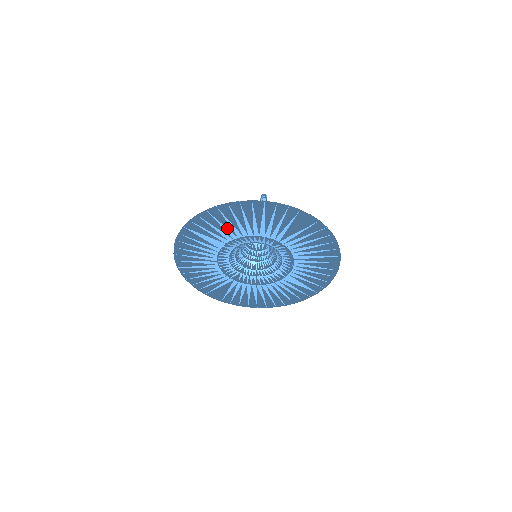
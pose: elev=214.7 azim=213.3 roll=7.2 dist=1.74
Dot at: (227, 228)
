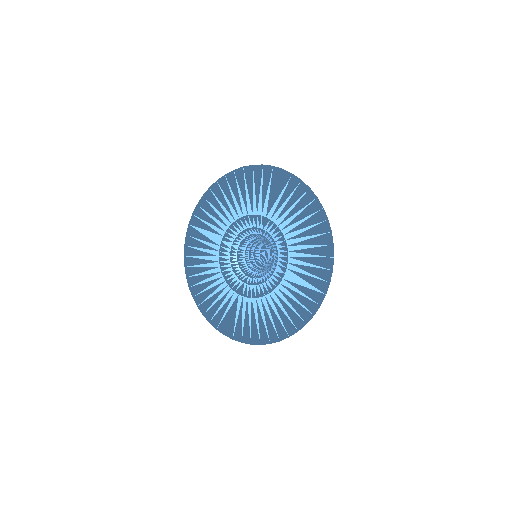
Dot at: (221, 214)
